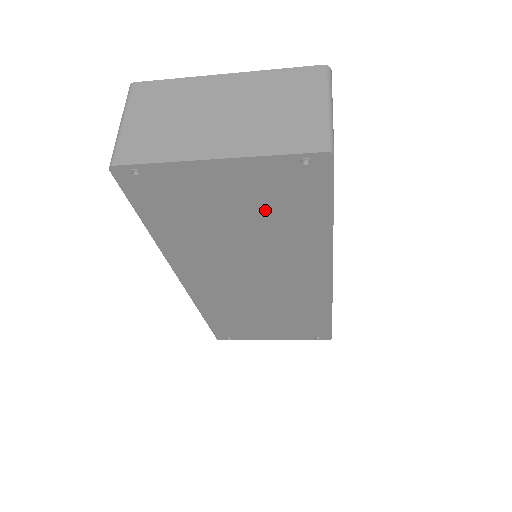
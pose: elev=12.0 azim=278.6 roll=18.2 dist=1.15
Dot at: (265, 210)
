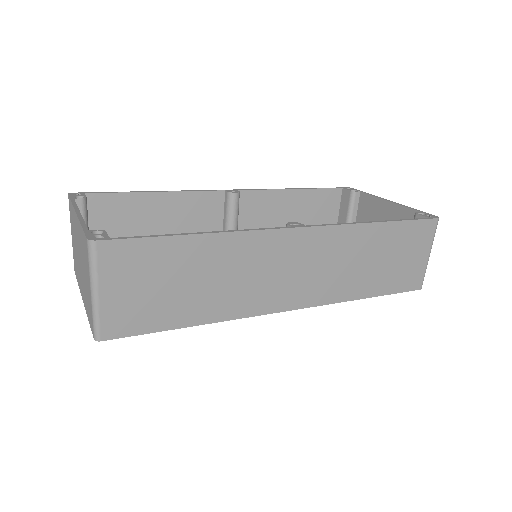
Dot at: occluded
